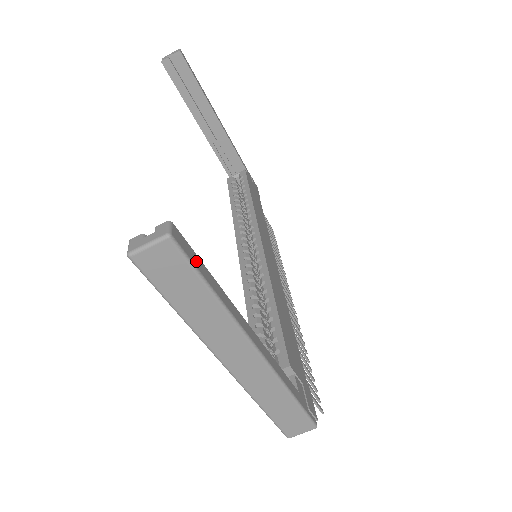
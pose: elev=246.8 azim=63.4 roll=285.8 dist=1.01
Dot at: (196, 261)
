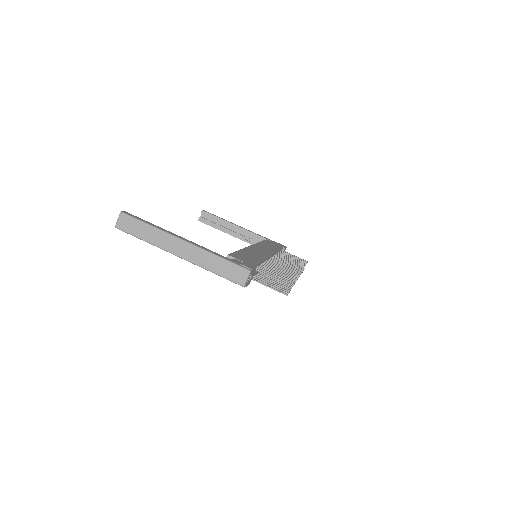
Dot at: (138, 218)
